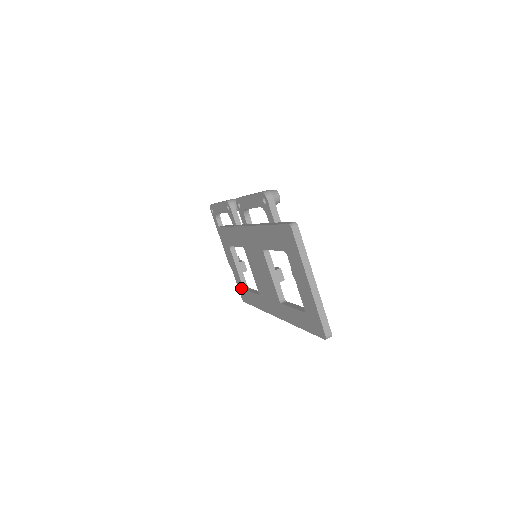
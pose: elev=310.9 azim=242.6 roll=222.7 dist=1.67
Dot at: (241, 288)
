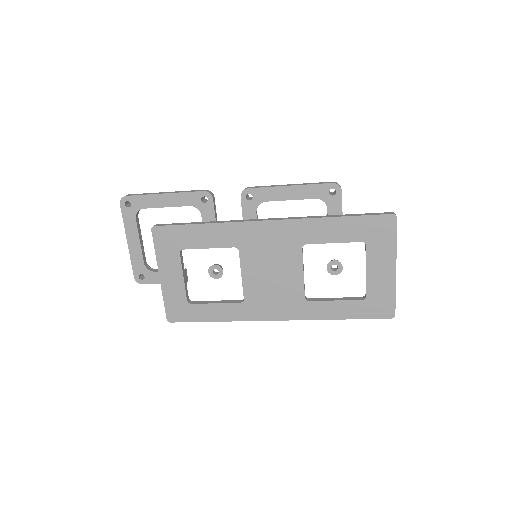
Dot at: (178, 304)
